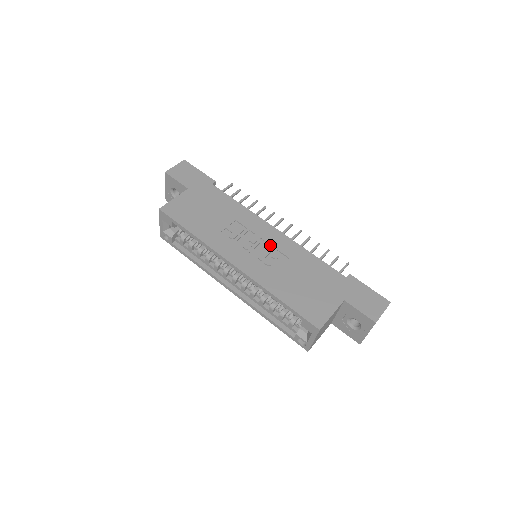
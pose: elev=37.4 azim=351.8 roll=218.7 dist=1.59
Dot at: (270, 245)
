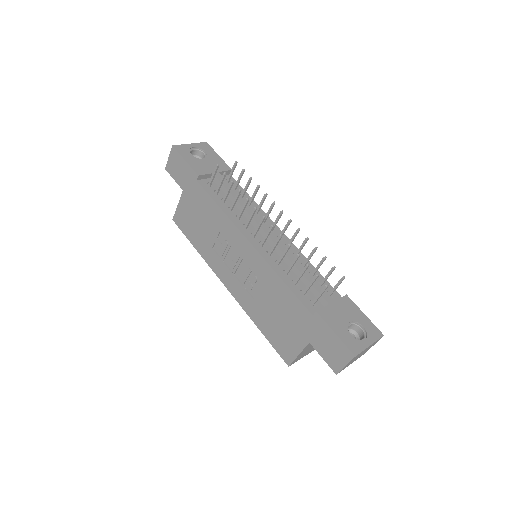
Dot at: (248, 265)
